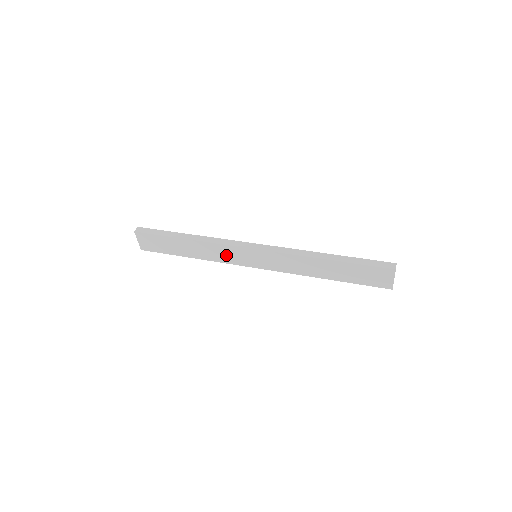
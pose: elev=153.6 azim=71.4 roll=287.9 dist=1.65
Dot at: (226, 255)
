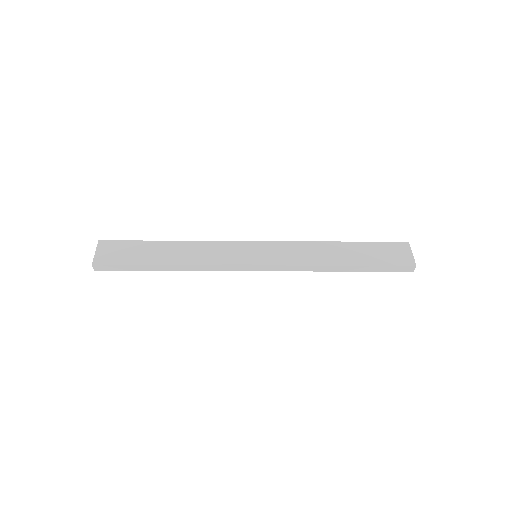
Dot at: (219, 254)
